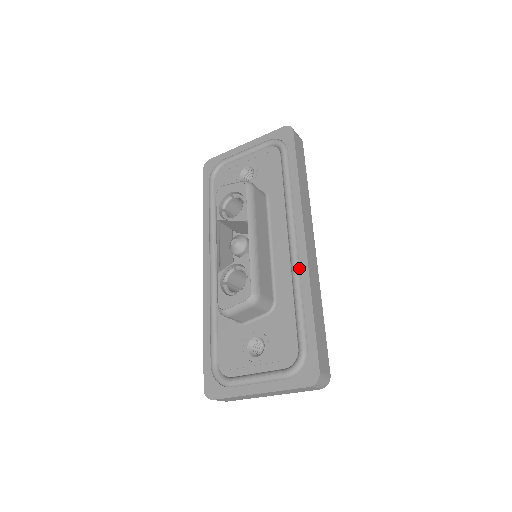
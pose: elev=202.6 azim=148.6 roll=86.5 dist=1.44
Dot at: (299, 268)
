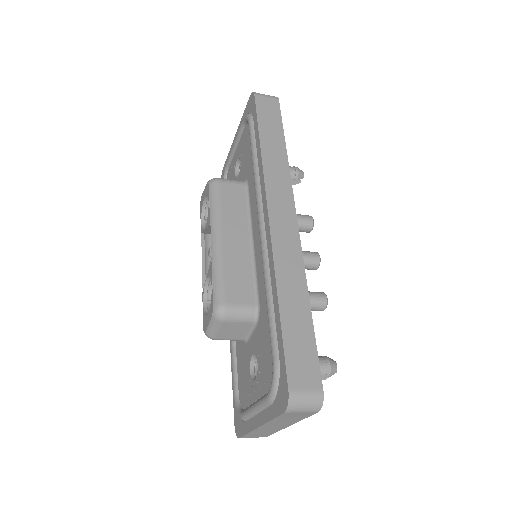
Dot at: (267, 257)
